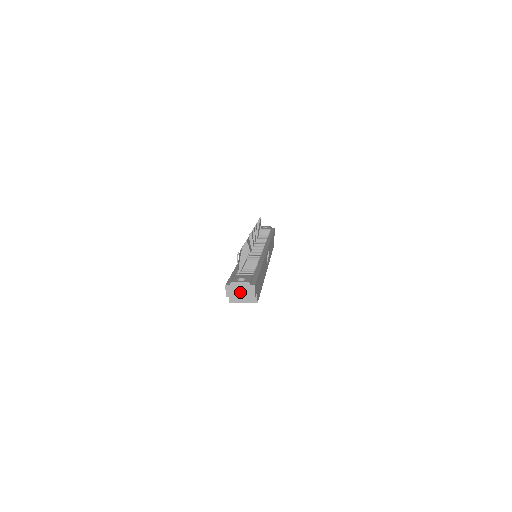
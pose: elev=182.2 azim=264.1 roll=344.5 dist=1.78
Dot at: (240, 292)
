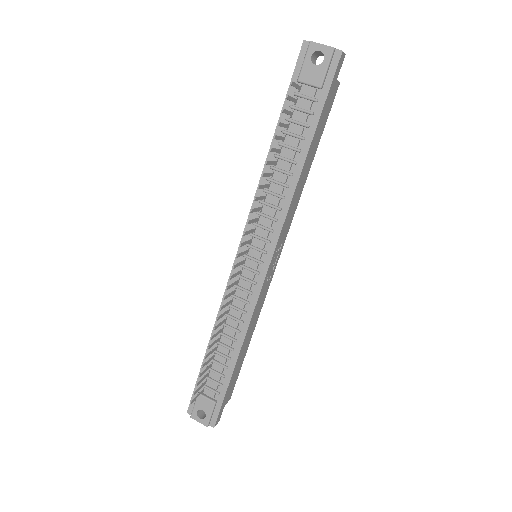
Dot at: occluded
